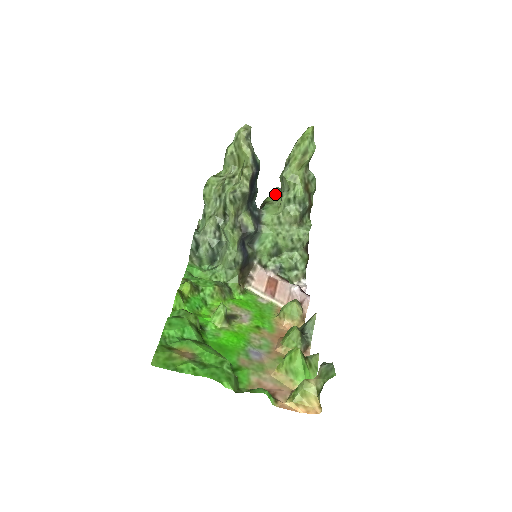
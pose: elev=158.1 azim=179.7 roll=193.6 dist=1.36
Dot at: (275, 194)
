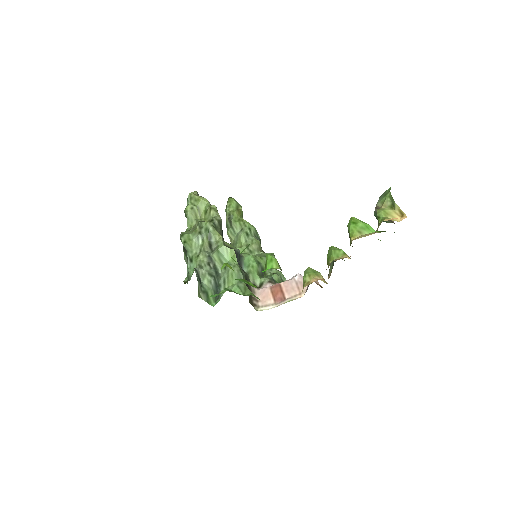
Dot at: occluded
